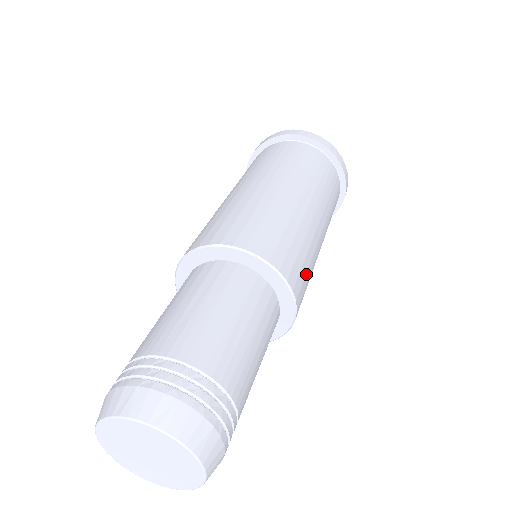
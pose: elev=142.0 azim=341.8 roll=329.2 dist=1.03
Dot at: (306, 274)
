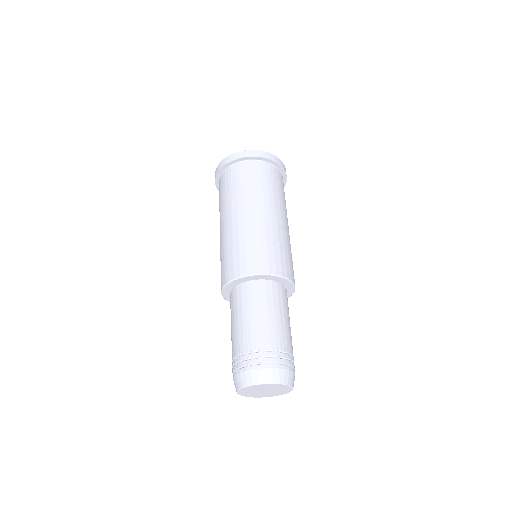
Dot at: occluded
